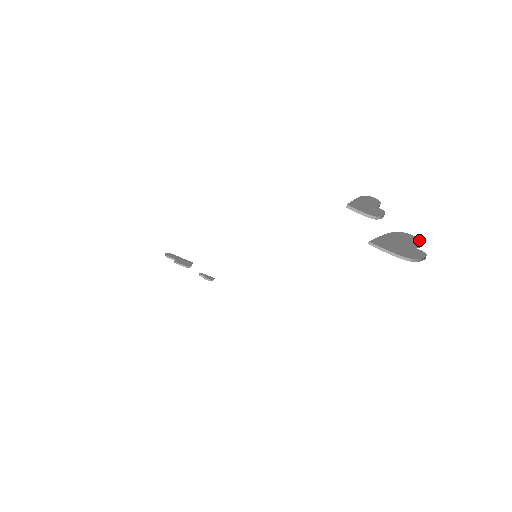
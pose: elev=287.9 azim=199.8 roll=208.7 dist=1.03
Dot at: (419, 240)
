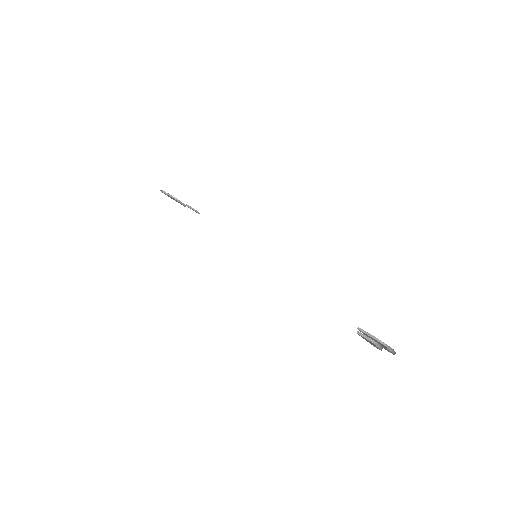
Dot at: (395, 352)
